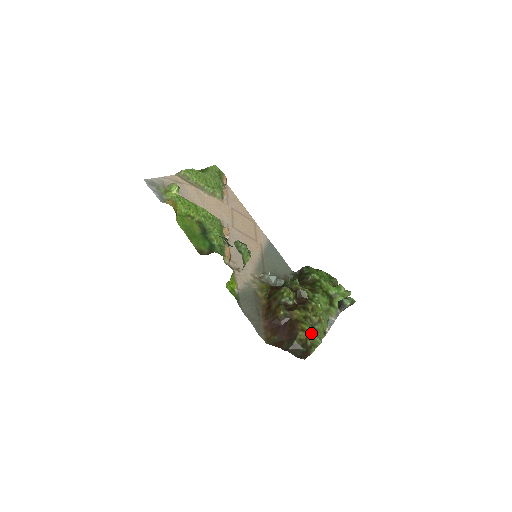
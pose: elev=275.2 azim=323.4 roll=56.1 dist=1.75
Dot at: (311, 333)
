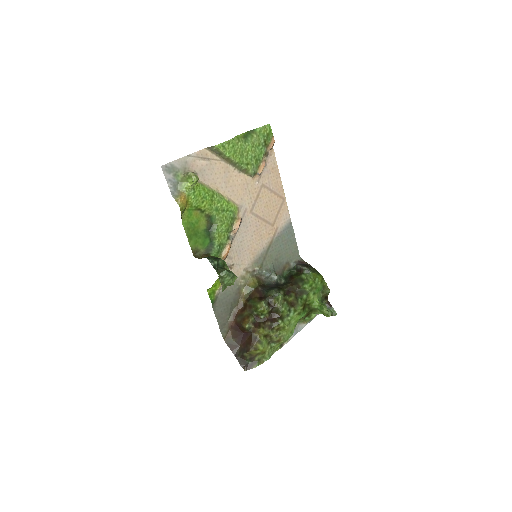
Dot at: (263, 351)
